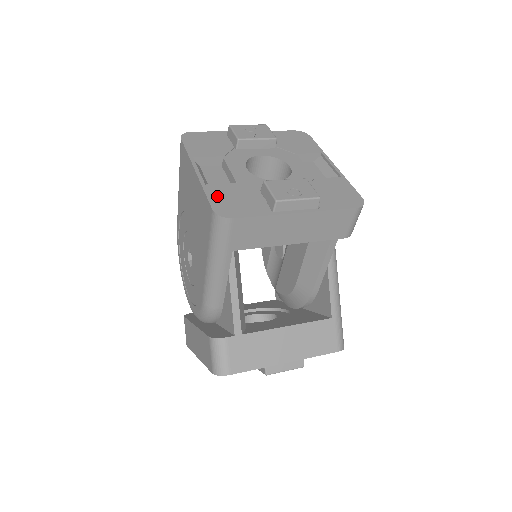
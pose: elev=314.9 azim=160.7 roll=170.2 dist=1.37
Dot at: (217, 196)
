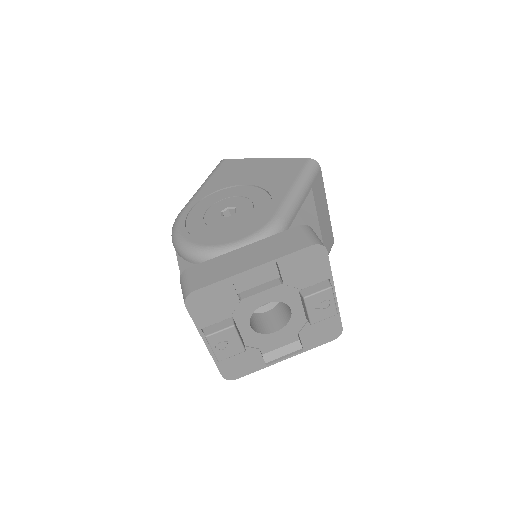
Dot at: occluded
